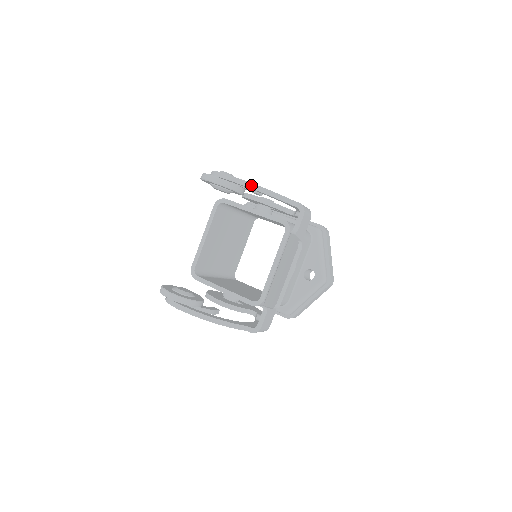
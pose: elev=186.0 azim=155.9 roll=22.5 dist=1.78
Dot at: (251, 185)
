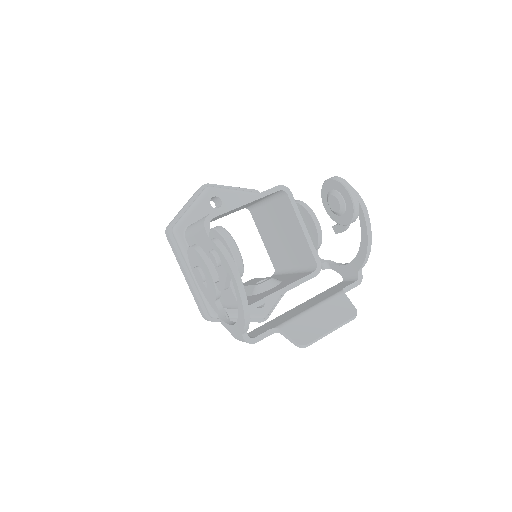
Dot at: (370, 235)
